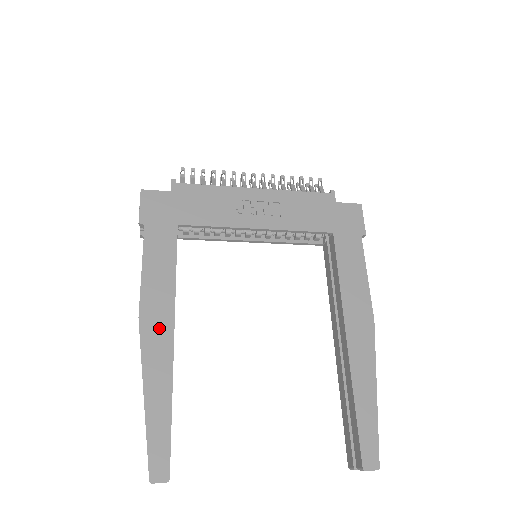
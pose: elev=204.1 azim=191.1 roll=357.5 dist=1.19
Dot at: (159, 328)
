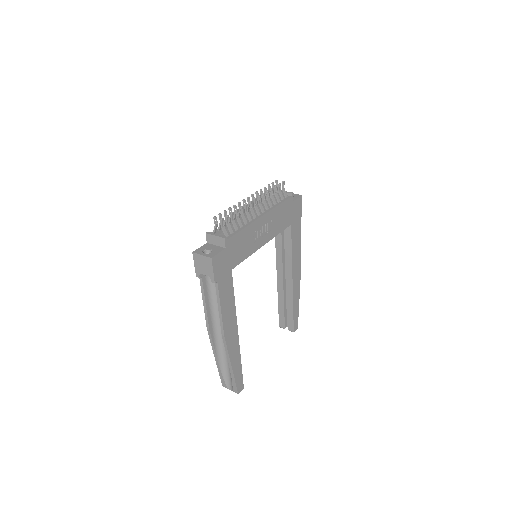
Dot at: (232, 334)
